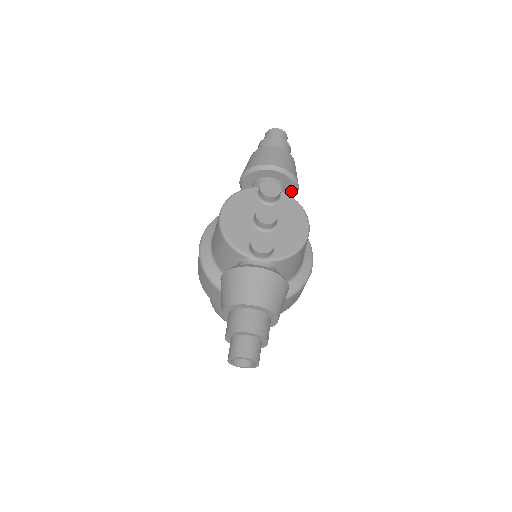
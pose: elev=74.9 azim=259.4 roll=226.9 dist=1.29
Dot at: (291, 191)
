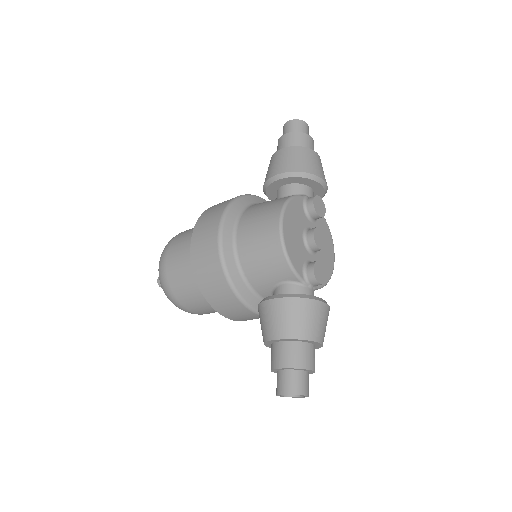
Dot at: occluded
